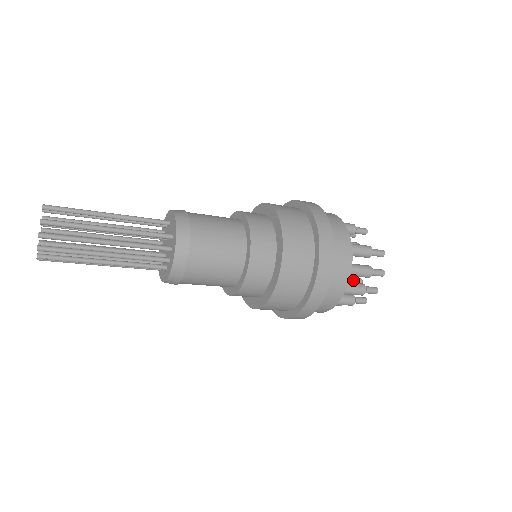
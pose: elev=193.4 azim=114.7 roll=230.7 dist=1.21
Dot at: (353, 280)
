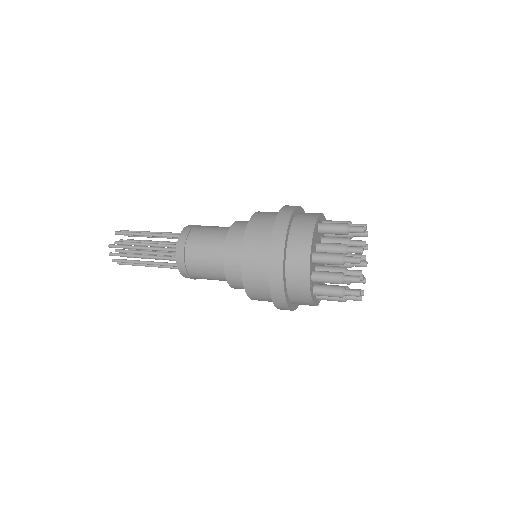
Dot at: occluded
